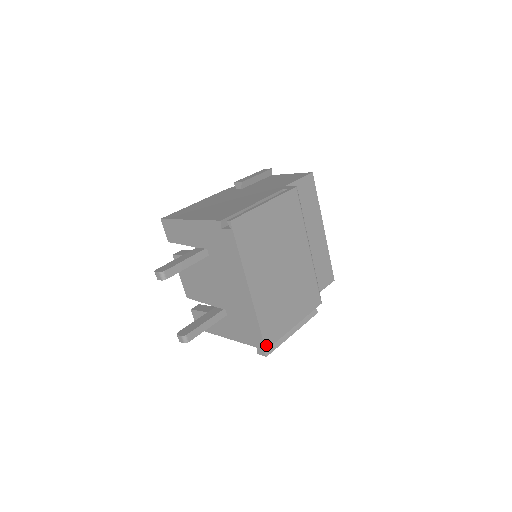
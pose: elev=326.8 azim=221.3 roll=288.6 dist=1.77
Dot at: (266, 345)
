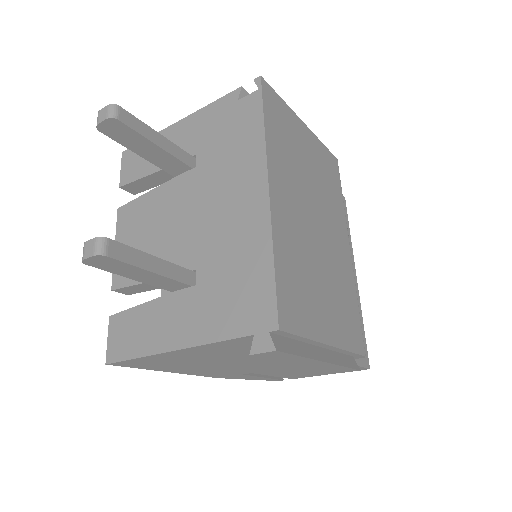
Dot at: (280, 319)
